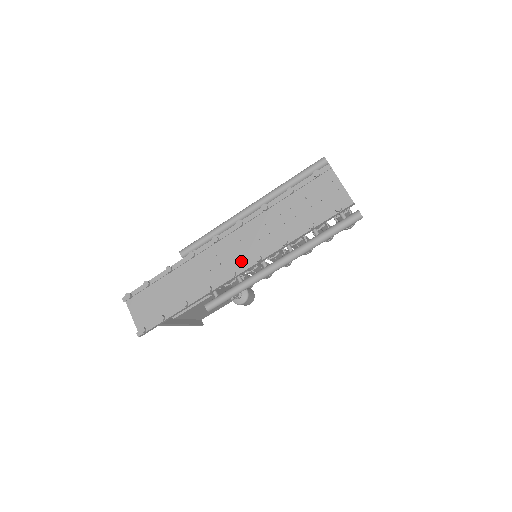
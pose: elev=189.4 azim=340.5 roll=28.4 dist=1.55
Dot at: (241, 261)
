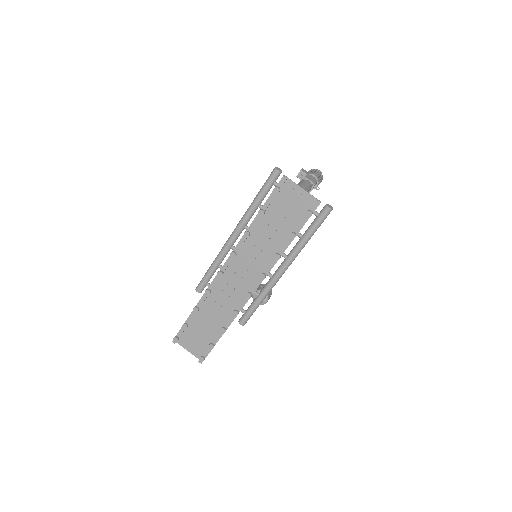
Dot at: (250, 281)
